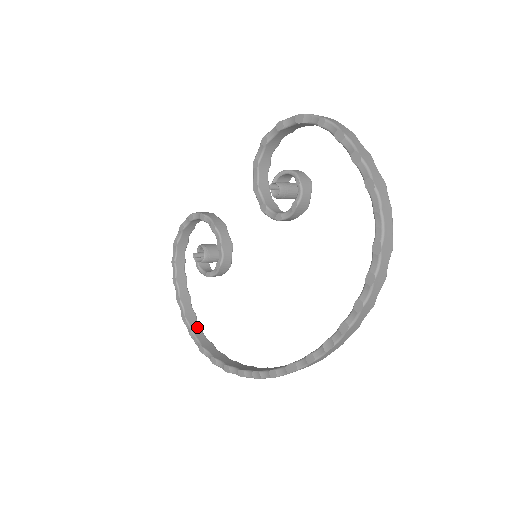
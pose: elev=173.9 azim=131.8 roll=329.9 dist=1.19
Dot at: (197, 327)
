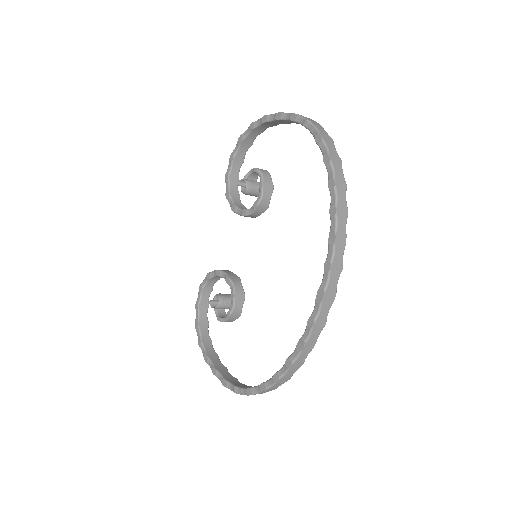
Dot at: (240, 384)
